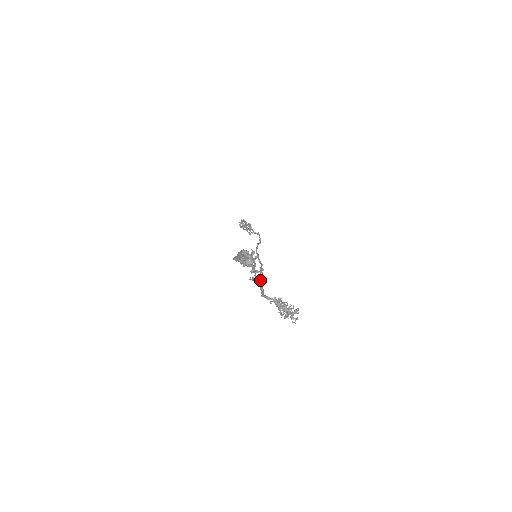
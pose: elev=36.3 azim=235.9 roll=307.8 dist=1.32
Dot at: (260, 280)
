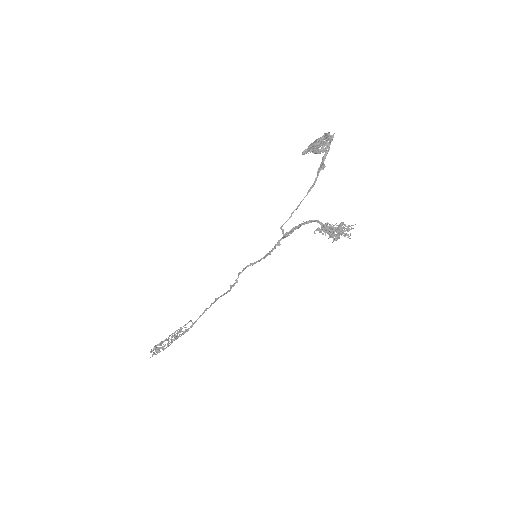
Dot at: (290, 231)
